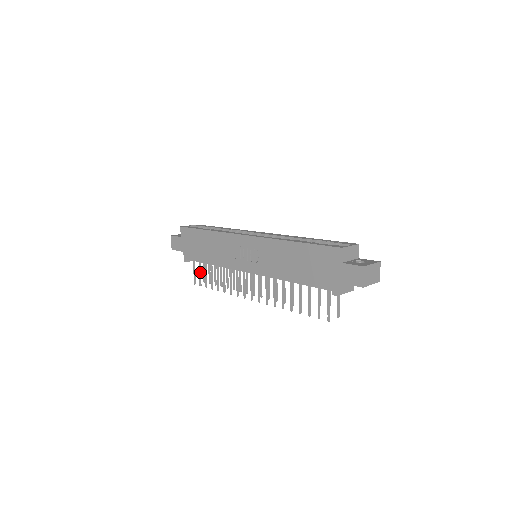
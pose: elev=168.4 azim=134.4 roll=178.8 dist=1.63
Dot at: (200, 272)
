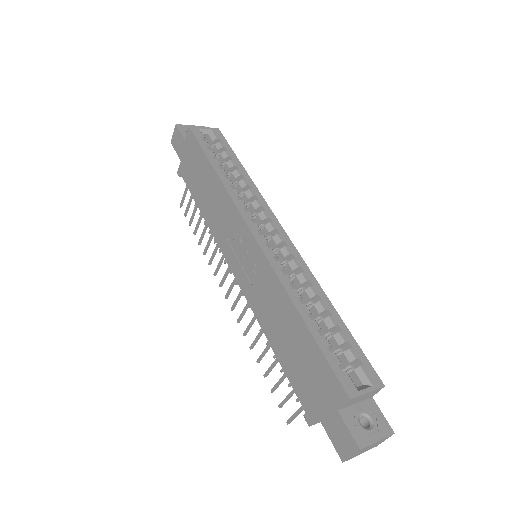
Dot at: (190, 201)
